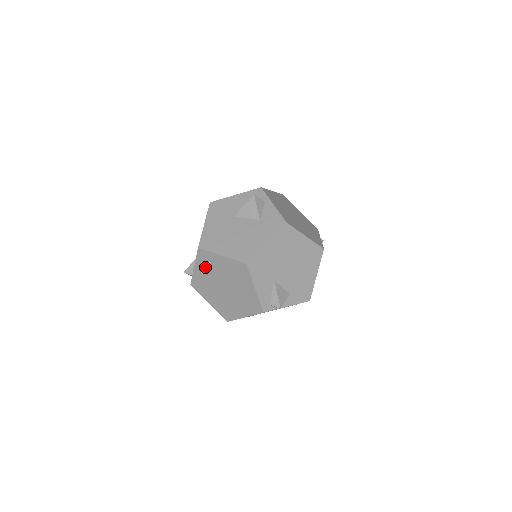
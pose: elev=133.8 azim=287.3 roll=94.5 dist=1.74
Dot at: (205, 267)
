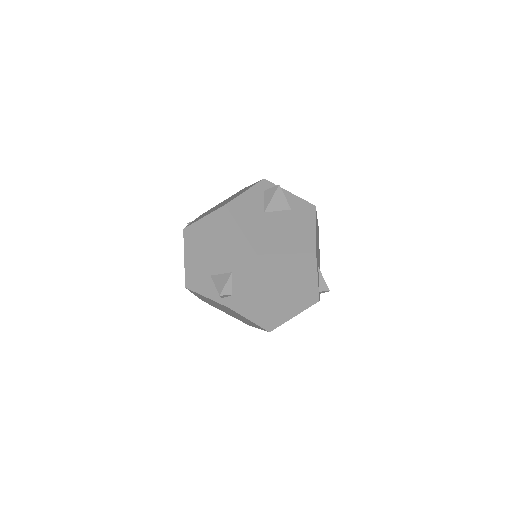
Dot at: (259, 276)
